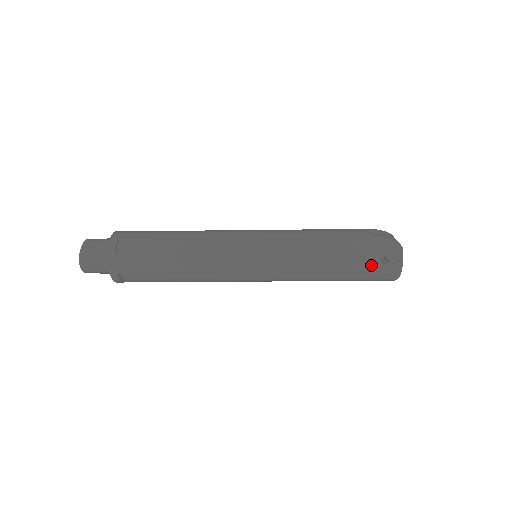
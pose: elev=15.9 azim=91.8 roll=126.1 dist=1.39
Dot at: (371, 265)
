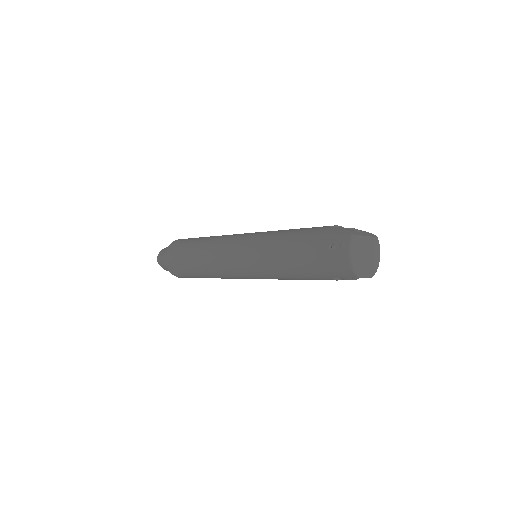
Dot at: (321, 253)
